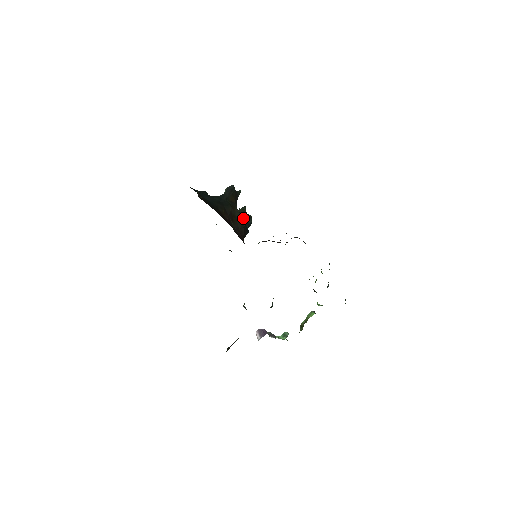
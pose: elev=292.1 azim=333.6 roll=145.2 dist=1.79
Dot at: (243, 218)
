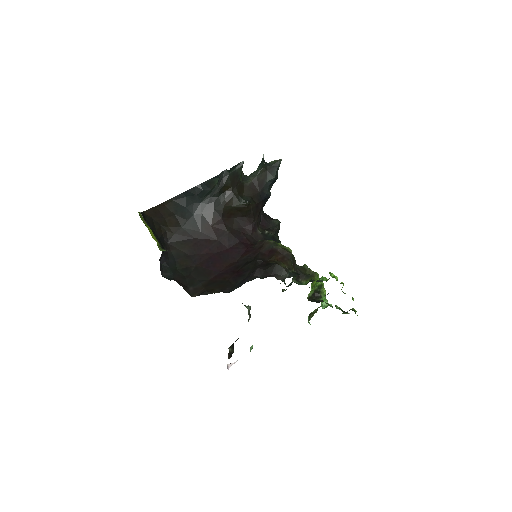
Dot at: (245, 205)
